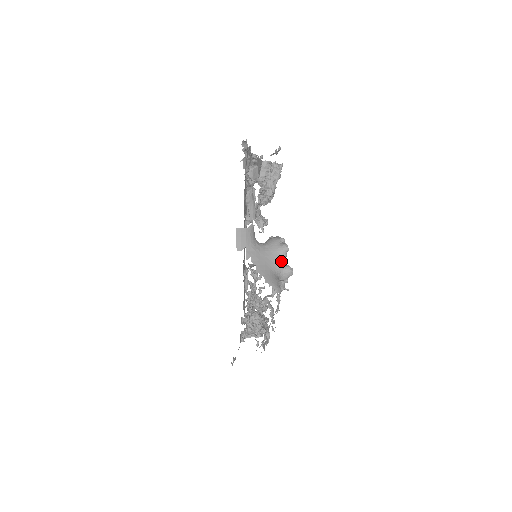
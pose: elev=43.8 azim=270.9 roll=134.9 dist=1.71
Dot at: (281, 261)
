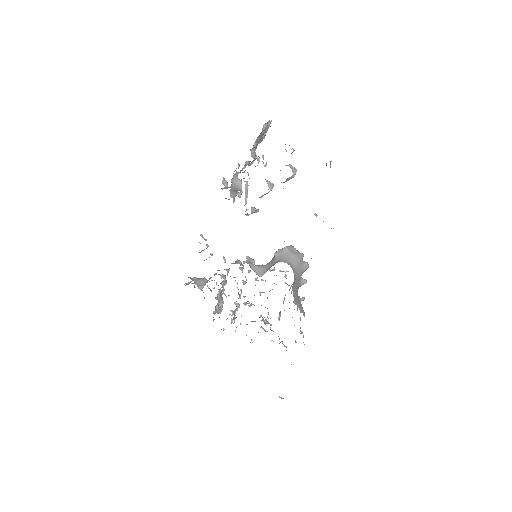
Dot at: (304, 282)
